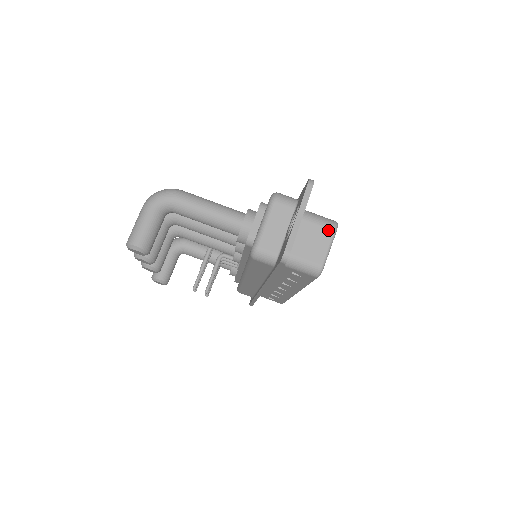
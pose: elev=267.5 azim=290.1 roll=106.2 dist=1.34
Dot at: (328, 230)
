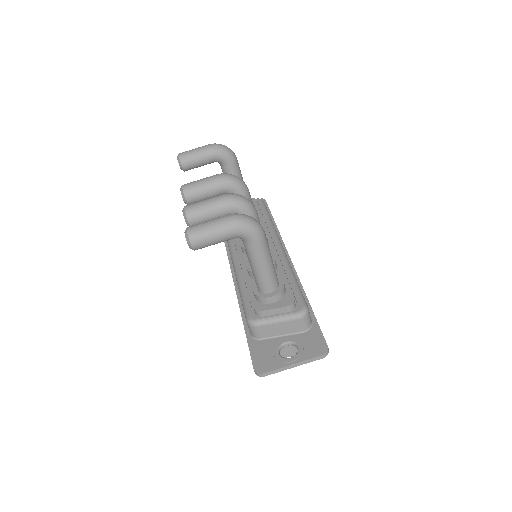
Dot at: occluded
